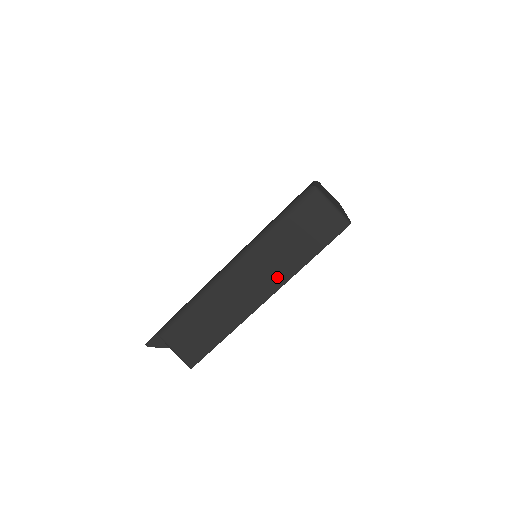
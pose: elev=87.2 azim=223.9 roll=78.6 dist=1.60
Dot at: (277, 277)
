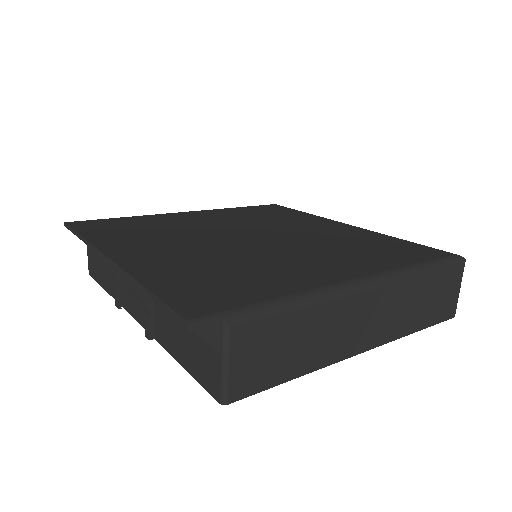
Dot at: (390, 329)
